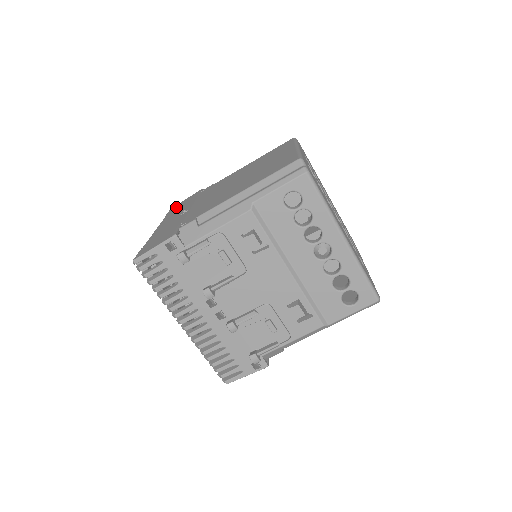
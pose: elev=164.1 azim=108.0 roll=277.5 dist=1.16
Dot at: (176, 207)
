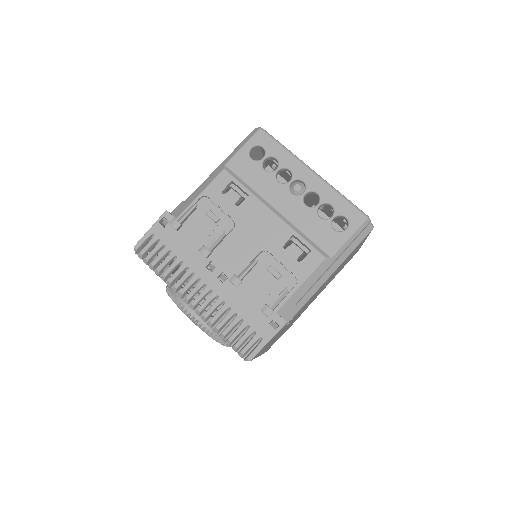
Dot at: occluded
